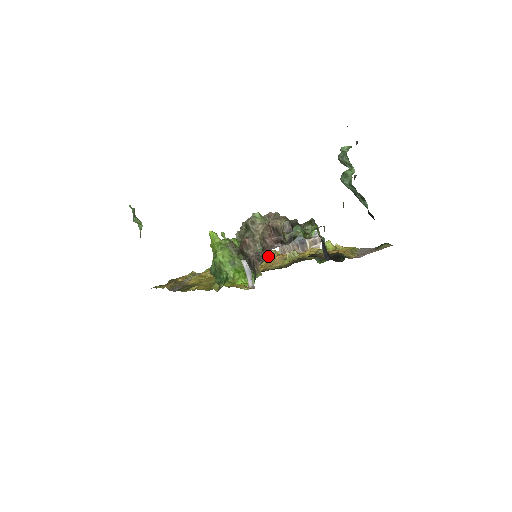
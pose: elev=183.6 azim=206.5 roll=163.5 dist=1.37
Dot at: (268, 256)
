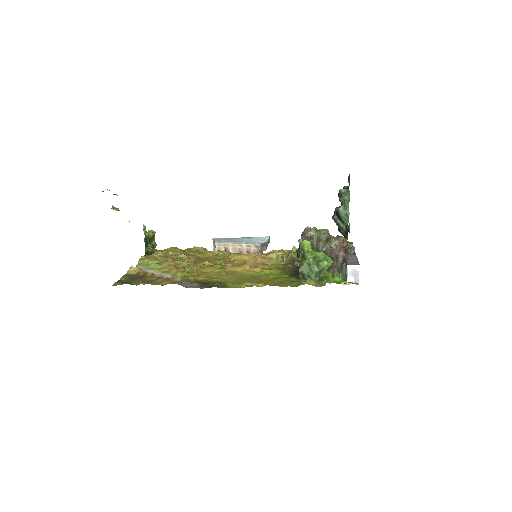
Dot at: (212, 253)
